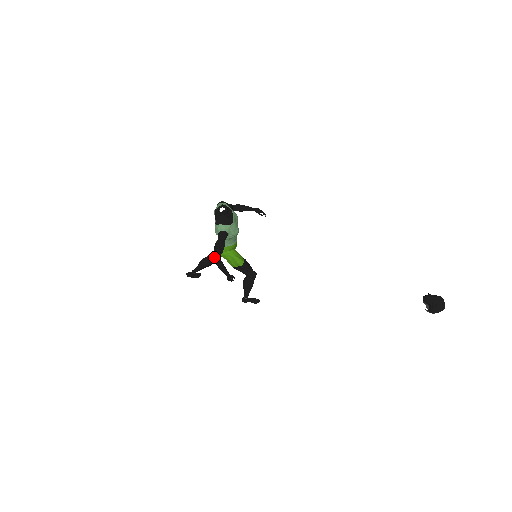
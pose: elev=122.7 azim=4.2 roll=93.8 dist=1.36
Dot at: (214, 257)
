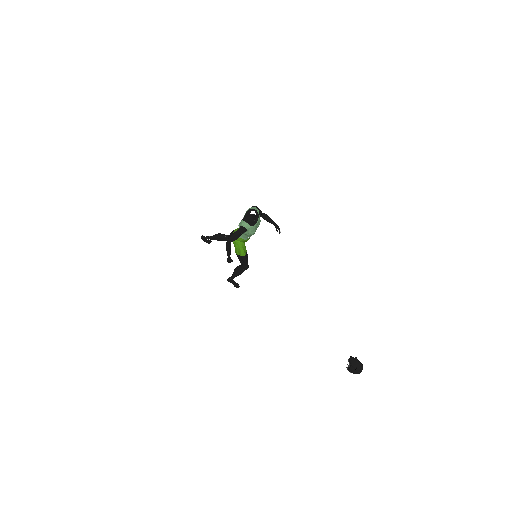
Dot at: (228, 240)
